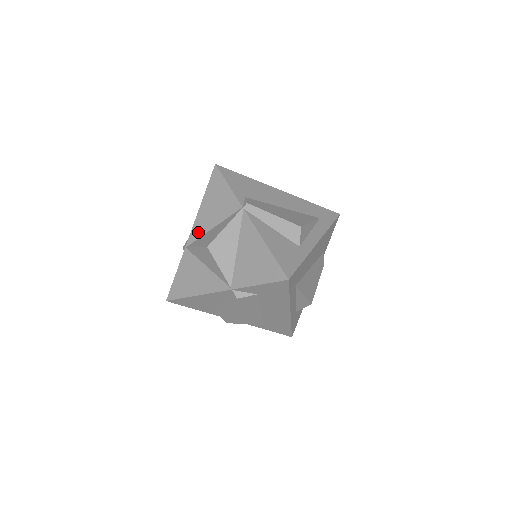
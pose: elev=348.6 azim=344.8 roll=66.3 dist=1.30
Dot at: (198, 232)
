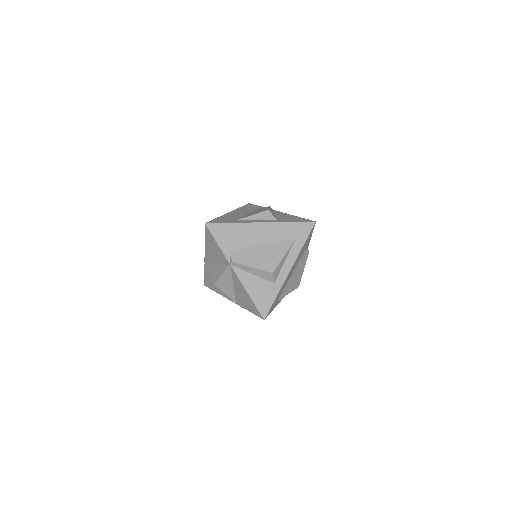
Dot at: (209, 260)
